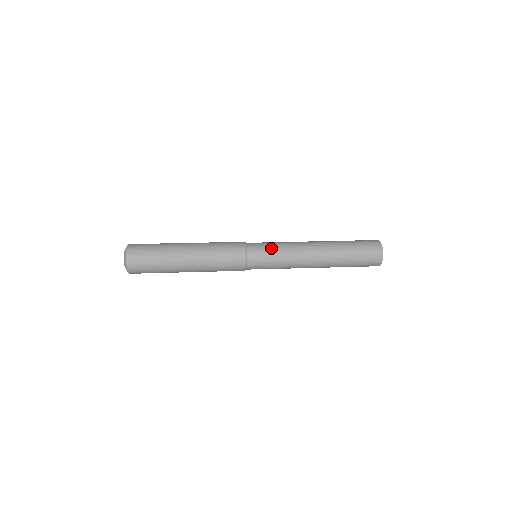
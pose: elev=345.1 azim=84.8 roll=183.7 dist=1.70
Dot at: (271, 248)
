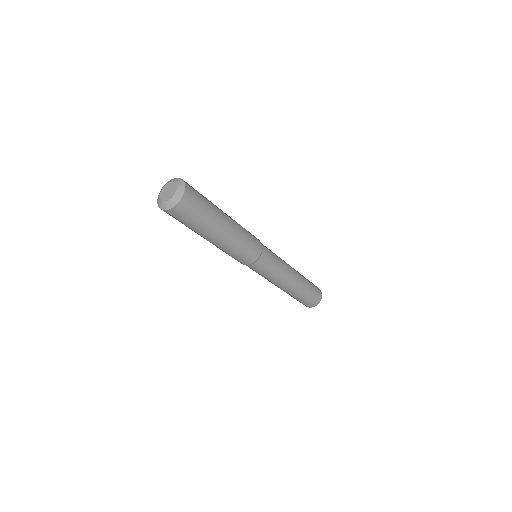
Dot at: (272, 252)
